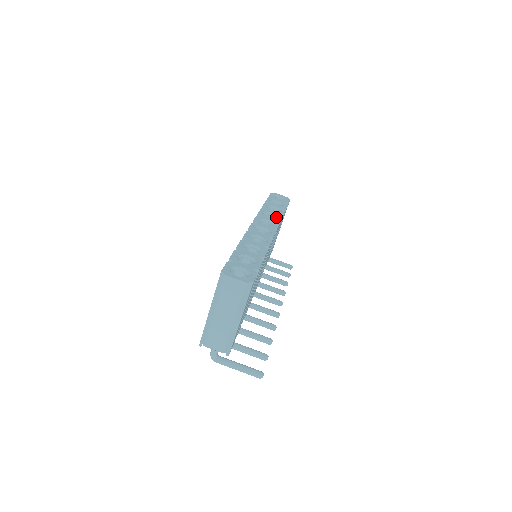
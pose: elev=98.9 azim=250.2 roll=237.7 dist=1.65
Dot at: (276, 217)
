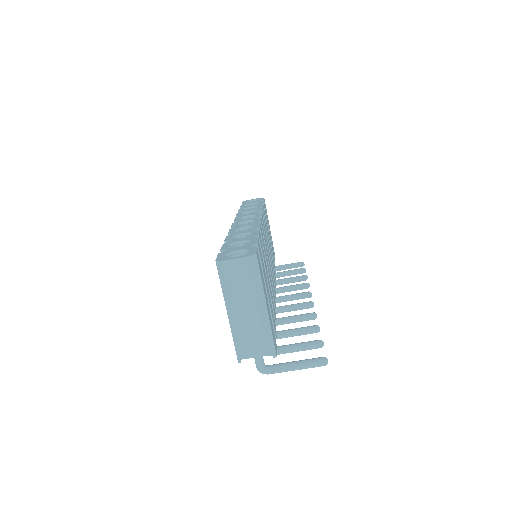
Dot at: occluded
